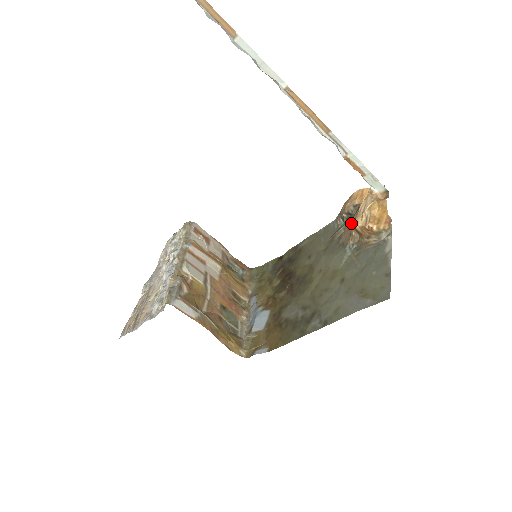
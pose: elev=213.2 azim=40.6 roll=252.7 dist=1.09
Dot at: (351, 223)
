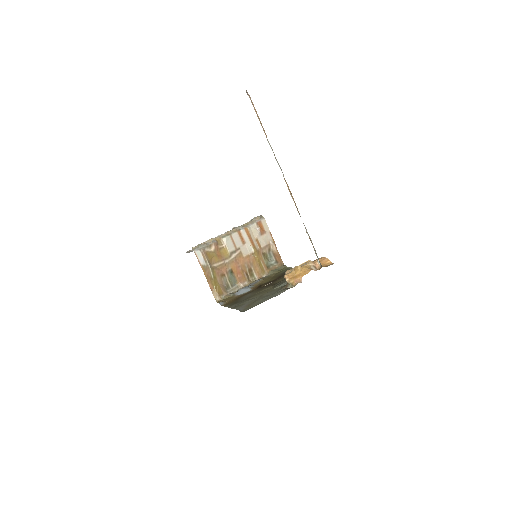
Dot at: occluded
